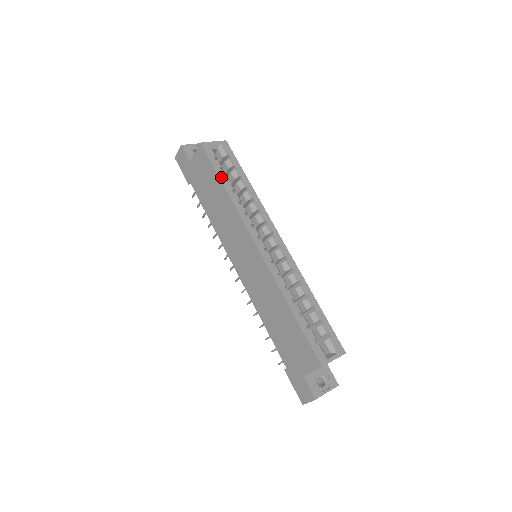
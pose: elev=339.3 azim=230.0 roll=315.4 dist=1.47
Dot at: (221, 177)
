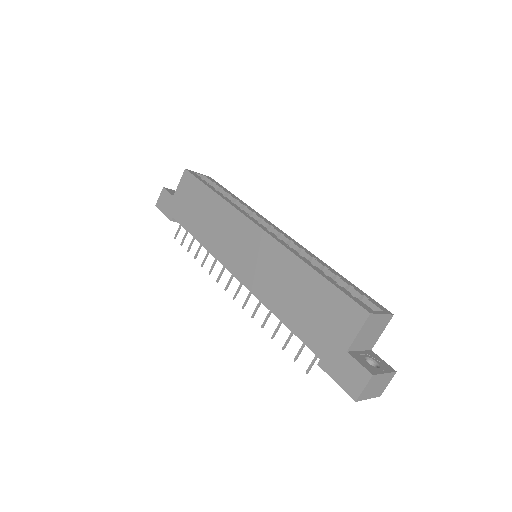
Dot at: (209, 187)
